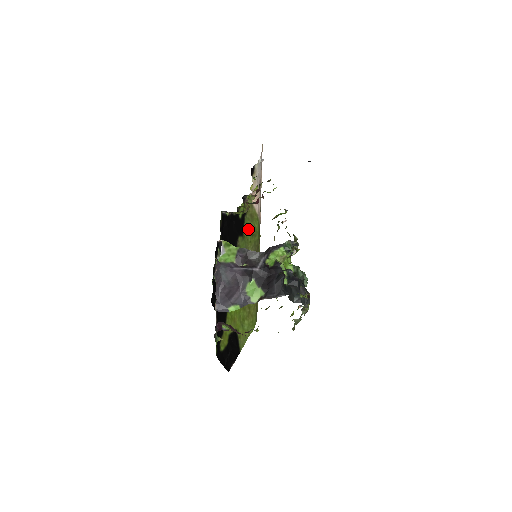
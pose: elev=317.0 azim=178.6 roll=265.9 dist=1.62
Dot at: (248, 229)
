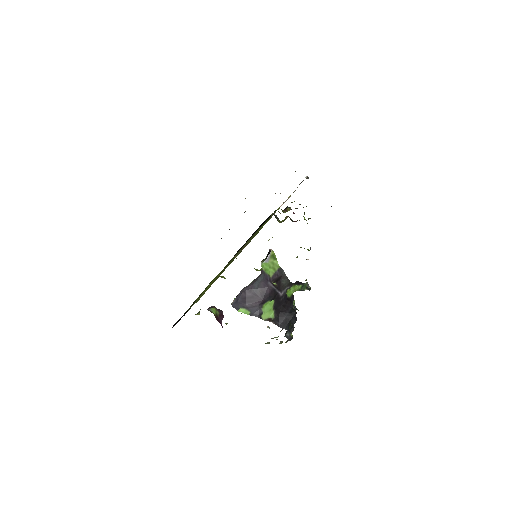
Dot at: (262, 226)
